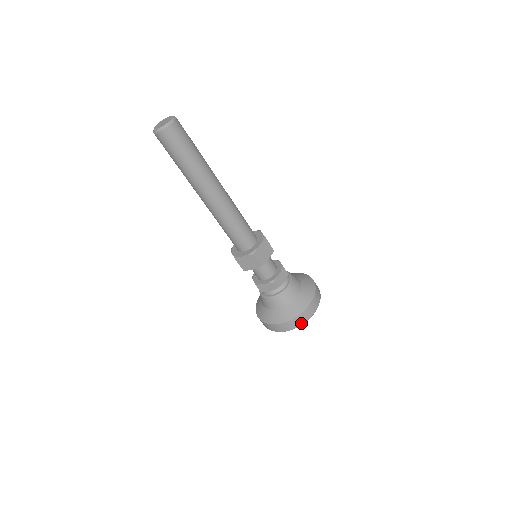
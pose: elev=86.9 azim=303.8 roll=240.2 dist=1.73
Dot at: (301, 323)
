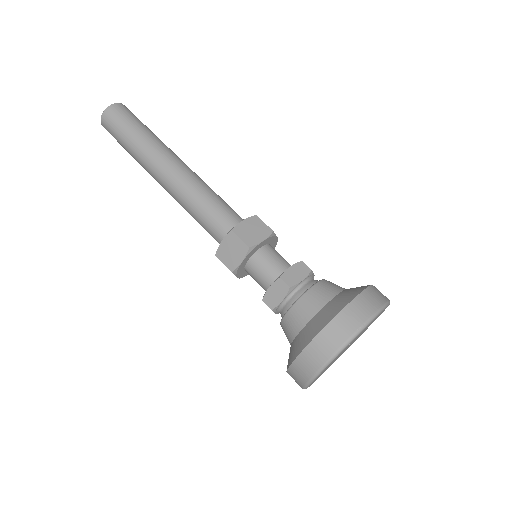
Dot at: (344, 338)
